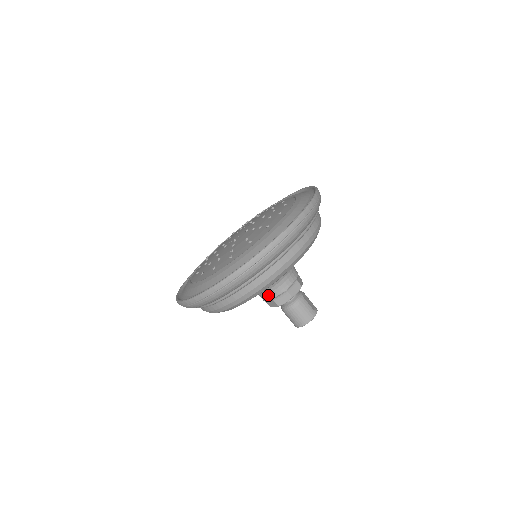
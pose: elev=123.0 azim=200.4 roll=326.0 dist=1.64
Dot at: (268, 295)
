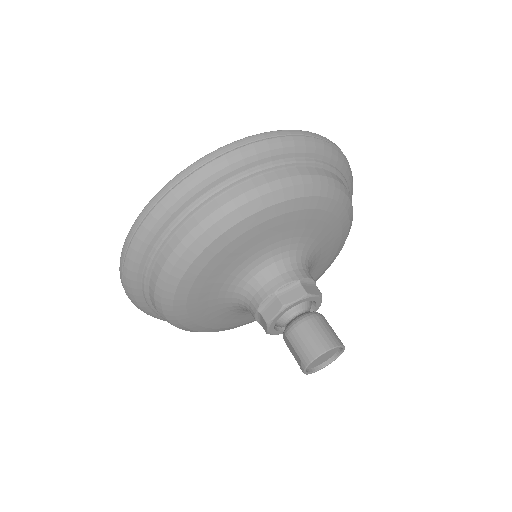
Dot at: (269, 284)
